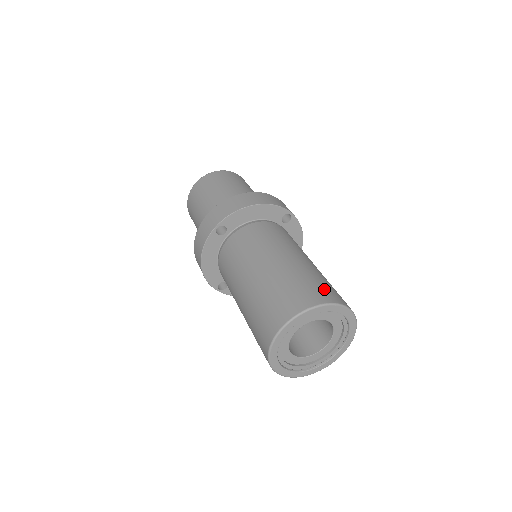
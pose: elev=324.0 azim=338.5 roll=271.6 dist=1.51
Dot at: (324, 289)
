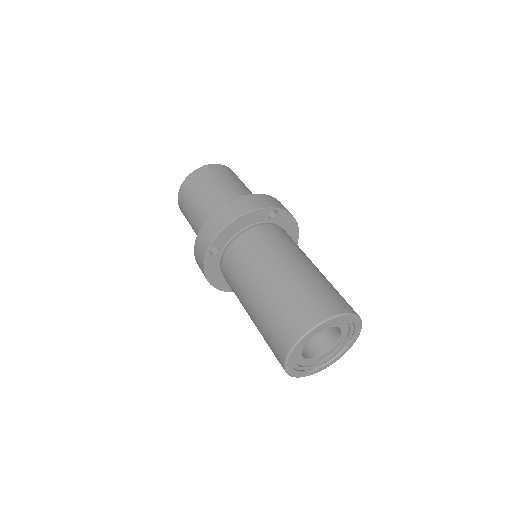
Dot at: (319, 302)
